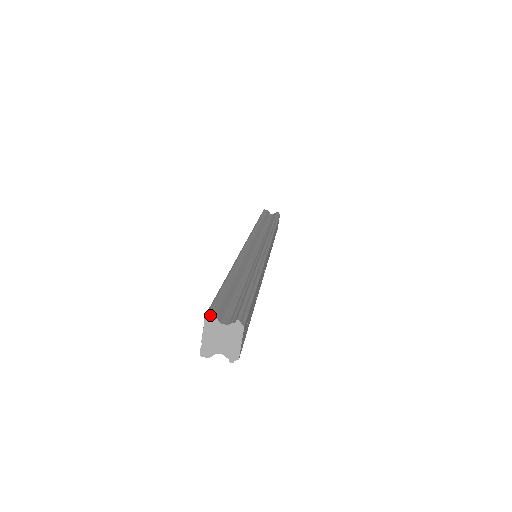
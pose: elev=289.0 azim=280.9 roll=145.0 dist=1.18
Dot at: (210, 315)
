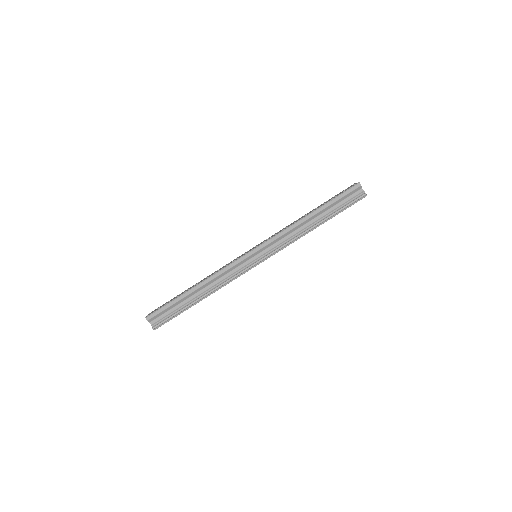
Dot at: (146, 319)
